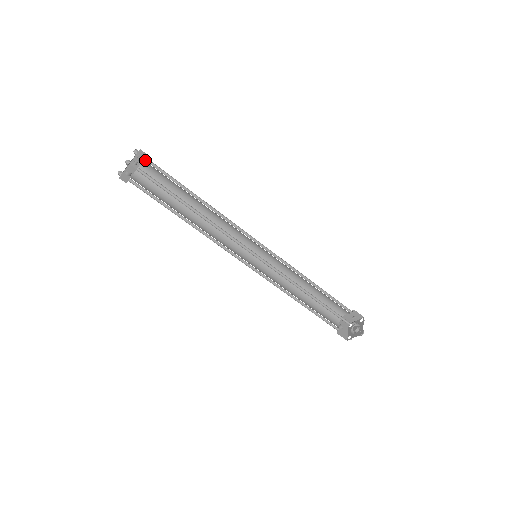
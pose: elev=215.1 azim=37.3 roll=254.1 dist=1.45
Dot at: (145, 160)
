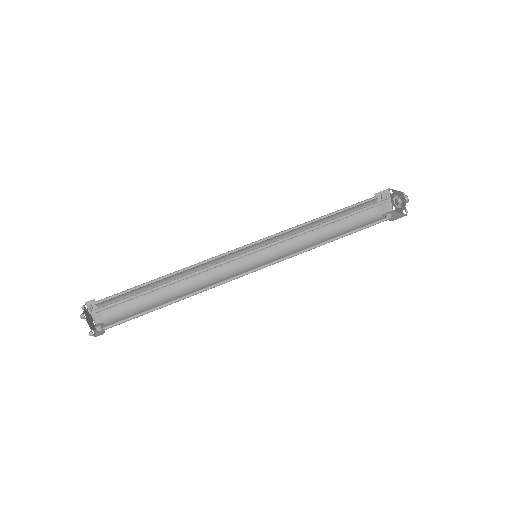
Dot at: (98, 304)
